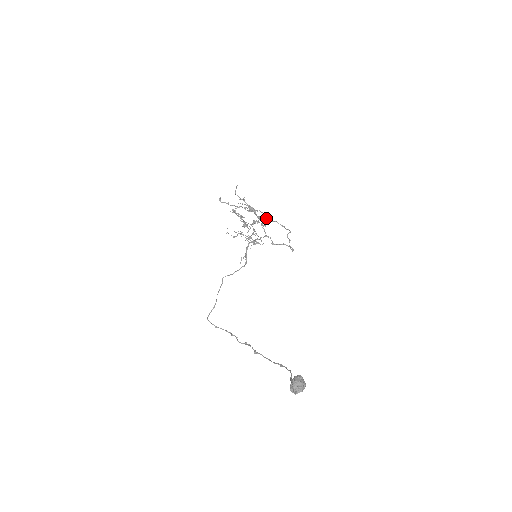
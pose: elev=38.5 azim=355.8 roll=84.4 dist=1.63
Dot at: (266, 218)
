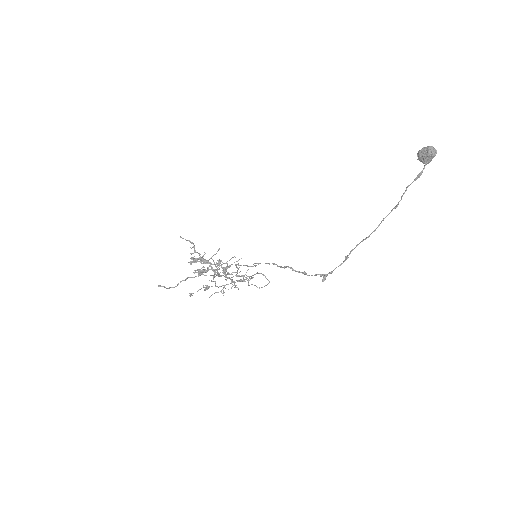
Dot at: (223, 263)
